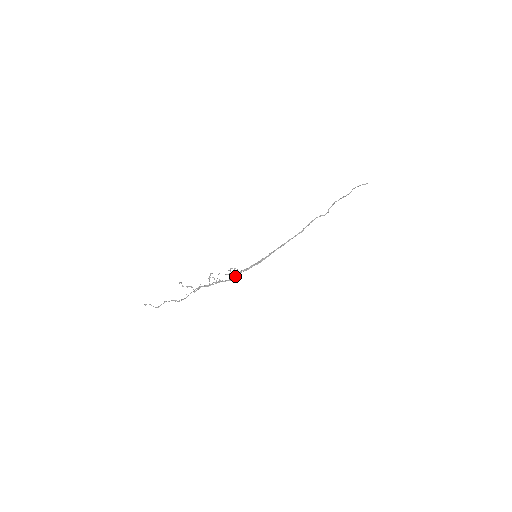
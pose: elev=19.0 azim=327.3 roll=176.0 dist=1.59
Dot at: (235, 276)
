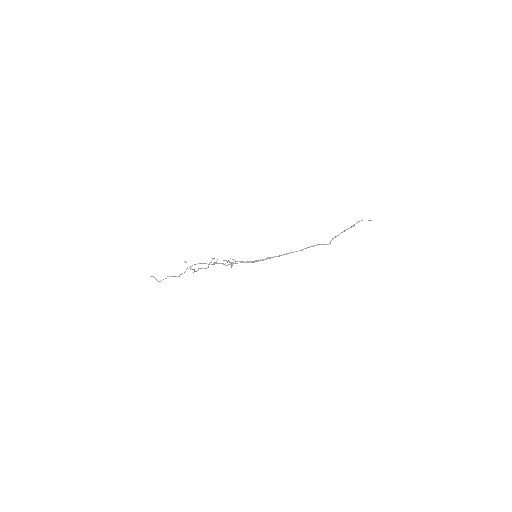
Dot at: occluded
